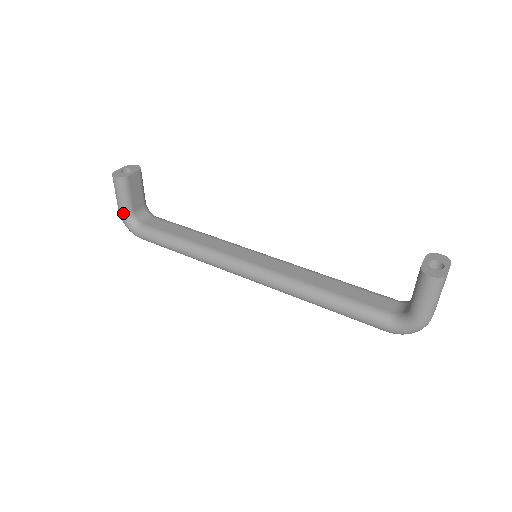
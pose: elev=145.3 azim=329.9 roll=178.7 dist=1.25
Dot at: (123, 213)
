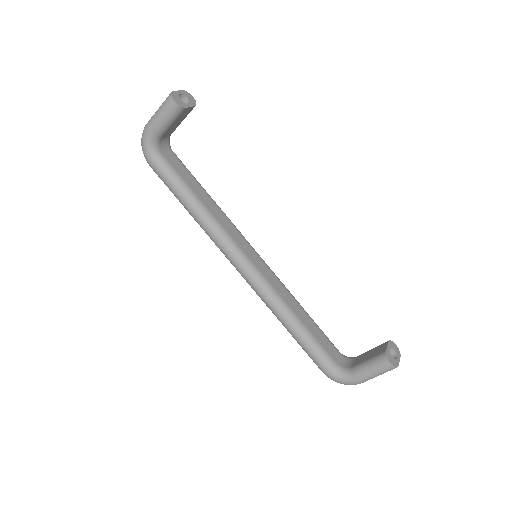
Dot at: (151, 133)
